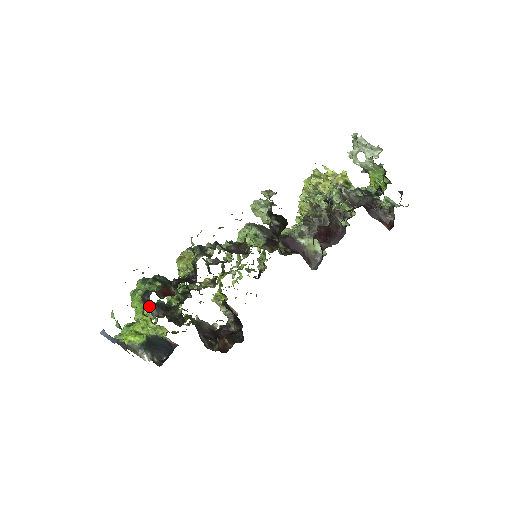
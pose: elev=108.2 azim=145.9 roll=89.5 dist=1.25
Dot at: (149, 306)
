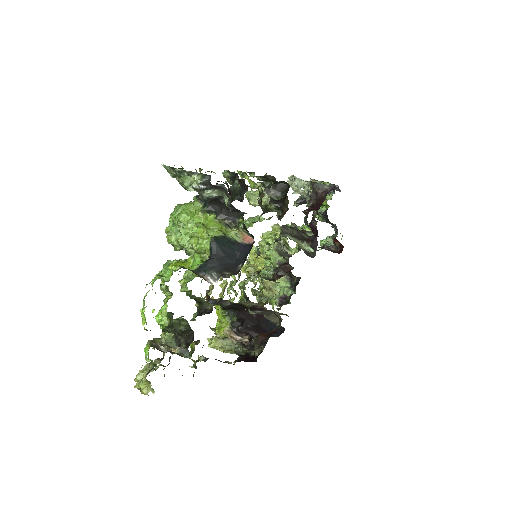
Dot at: occluded
